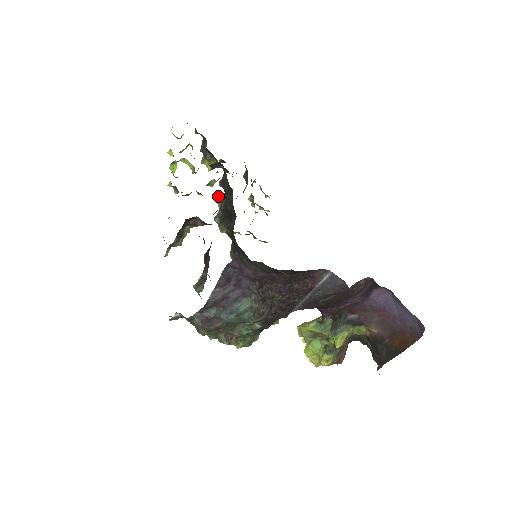
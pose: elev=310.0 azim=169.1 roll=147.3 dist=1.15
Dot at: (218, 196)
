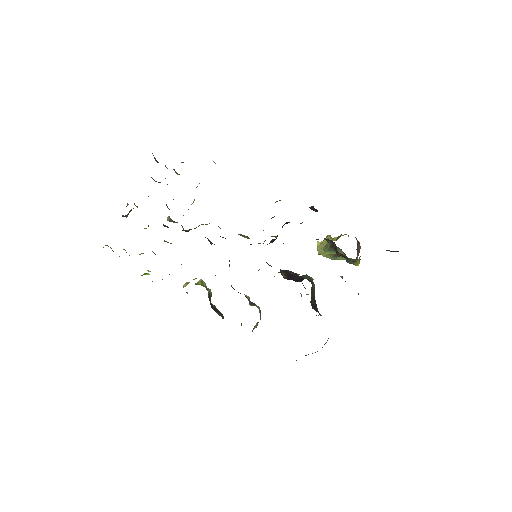
Dot at: occluded
